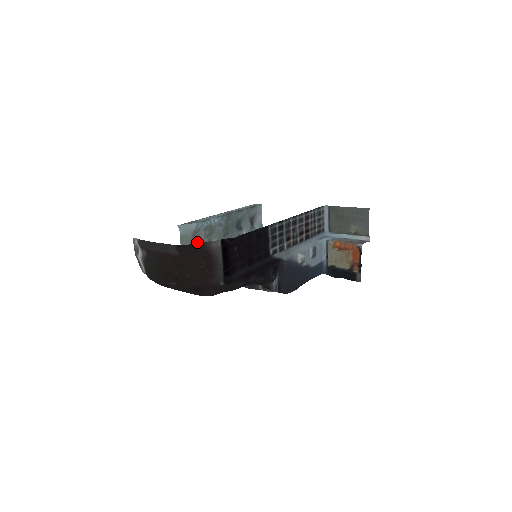
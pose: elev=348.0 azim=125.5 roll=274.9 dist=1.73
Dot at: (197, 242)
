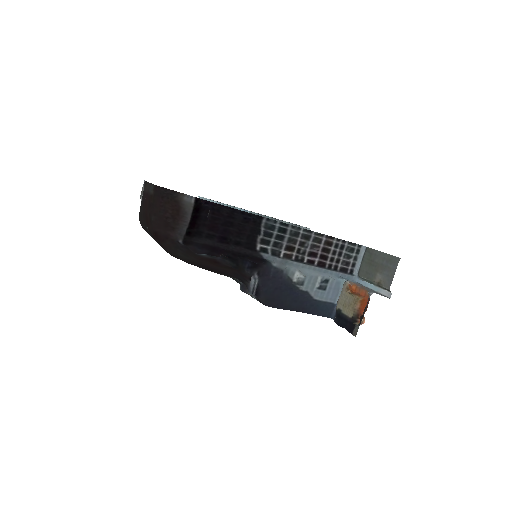
Dot at: occluded
